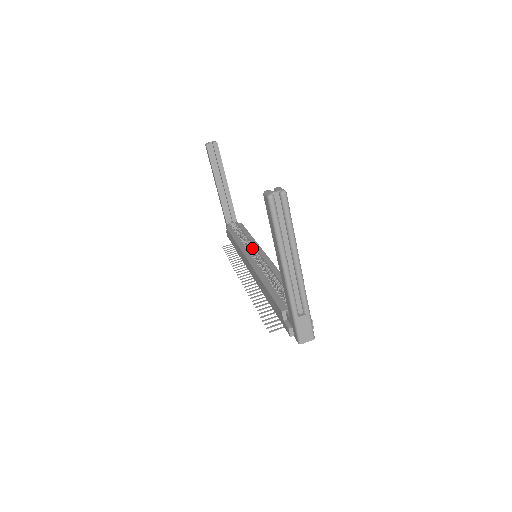
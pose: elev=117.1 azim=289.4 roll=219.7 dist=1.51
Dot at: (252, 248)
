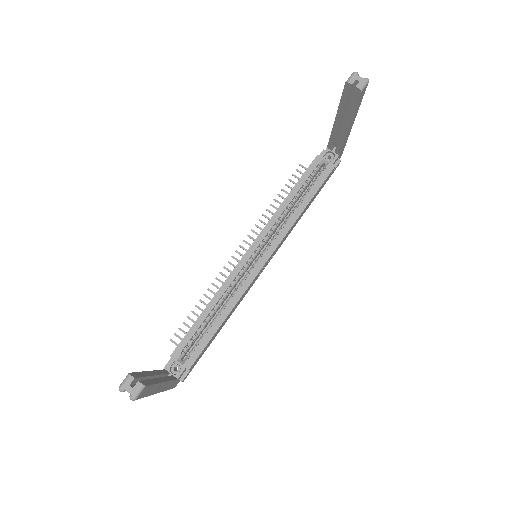
Dot at: (278, 232)
